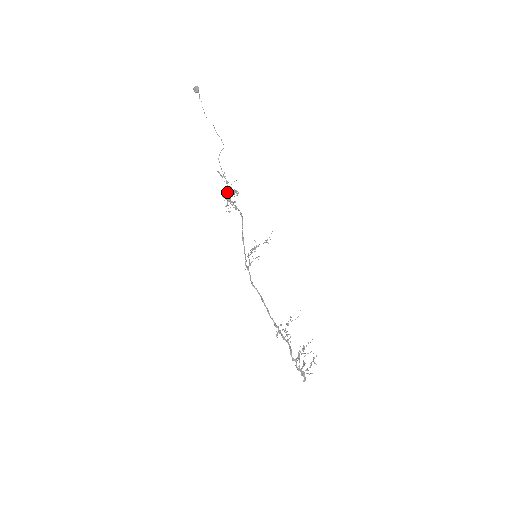
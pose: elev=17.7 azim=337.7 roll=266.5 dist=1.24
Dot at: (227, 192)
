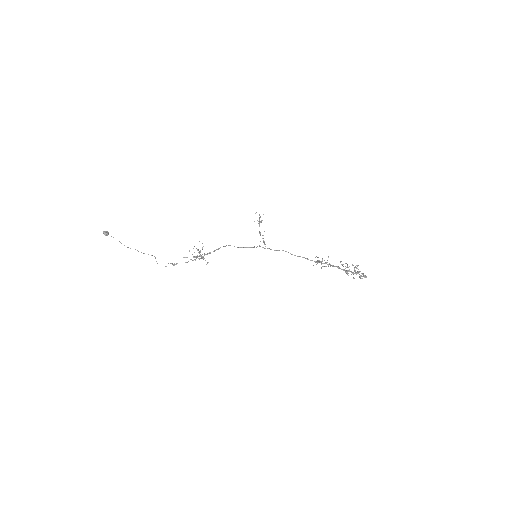
Dot at: occluded
